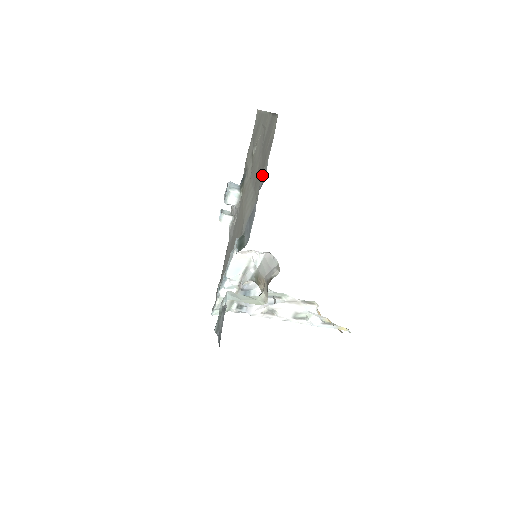
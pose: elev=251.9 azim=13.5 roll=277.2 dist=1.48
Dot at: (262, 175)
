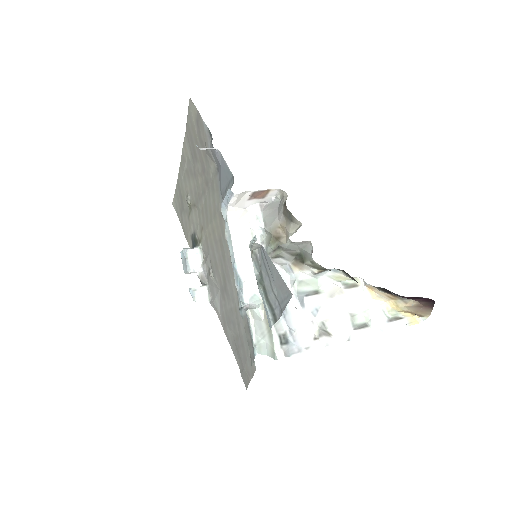
Dot at: (207, 143)
